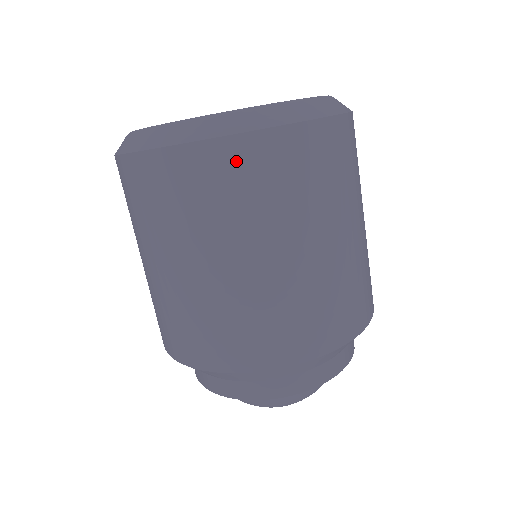
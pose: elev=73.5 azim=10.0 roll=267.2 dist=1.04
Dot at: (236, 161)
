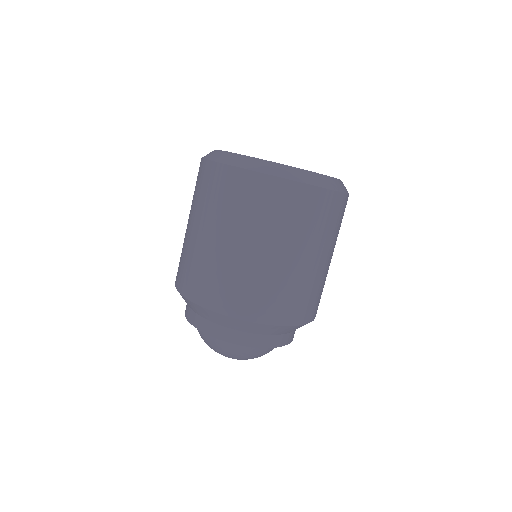
Dot at: (242, 184)
